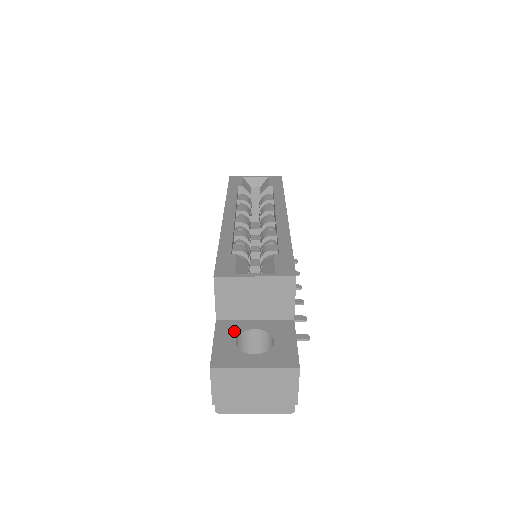
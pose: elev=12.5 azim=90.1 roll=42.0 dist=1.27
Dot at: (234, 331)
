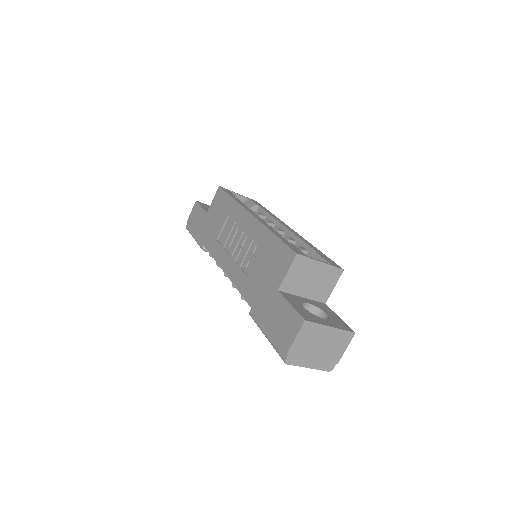
Dot at: (297, 301)
